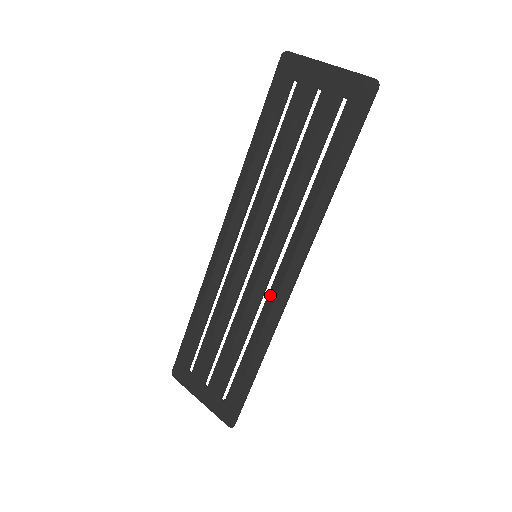
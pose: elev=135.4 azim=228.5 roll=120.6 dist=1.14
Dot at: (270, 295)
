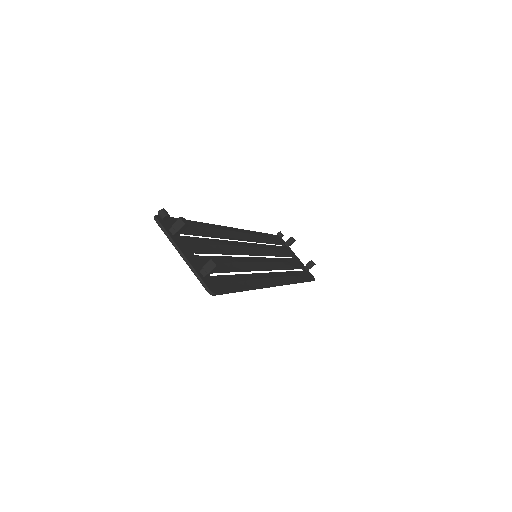
Dot at: occluded
